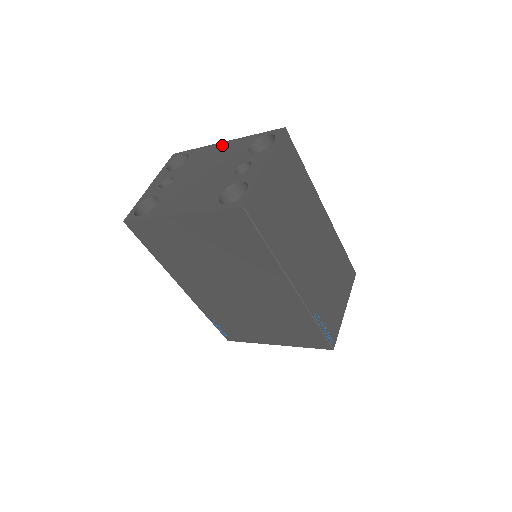
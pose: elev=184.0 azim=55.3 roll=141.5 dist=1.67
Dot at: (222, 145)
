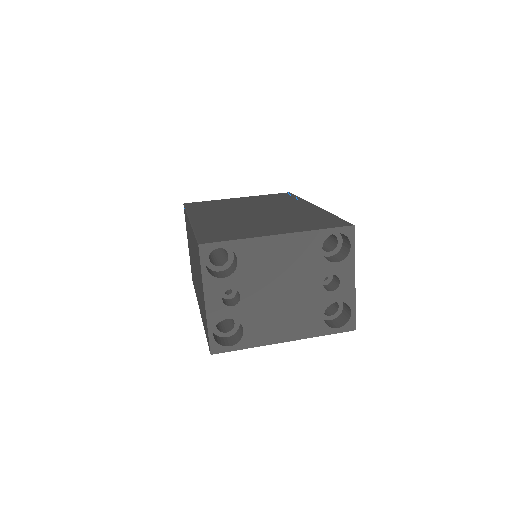
Dot at: (280, 242)
